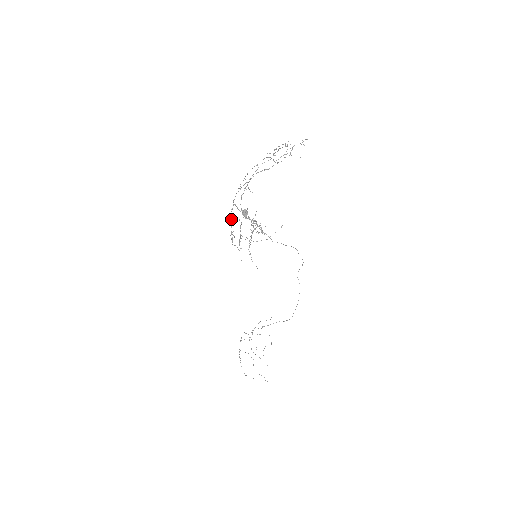
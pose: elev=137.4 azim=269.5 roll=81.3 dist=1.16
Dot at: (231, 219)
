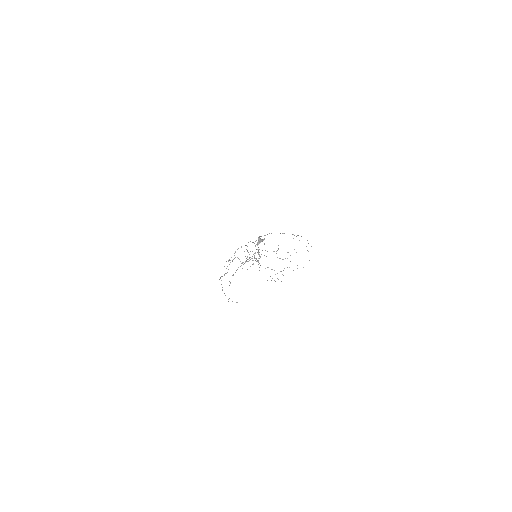
Dot at: occluded
